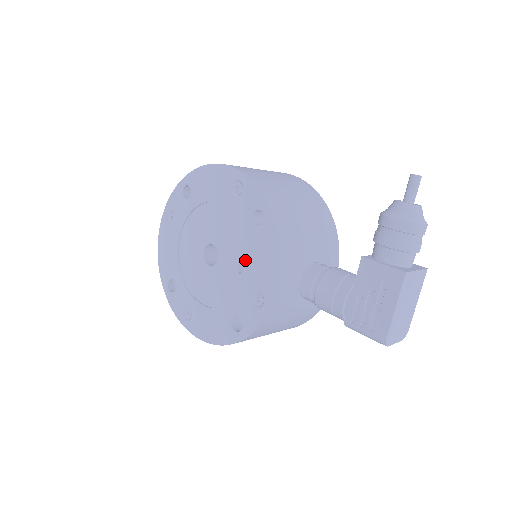
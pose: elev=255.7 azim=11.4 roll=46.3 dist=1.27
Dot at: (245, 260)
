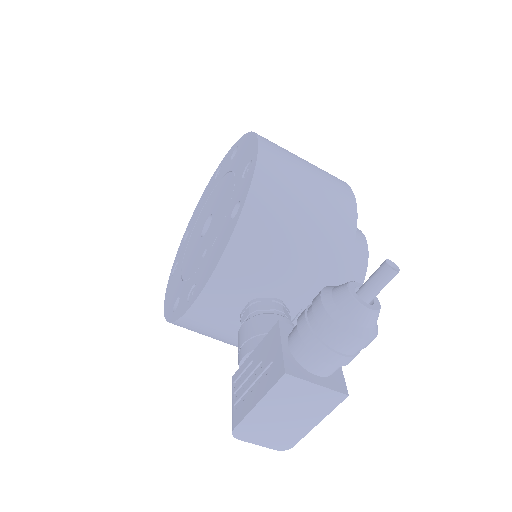
Dot at: (210, 247)
